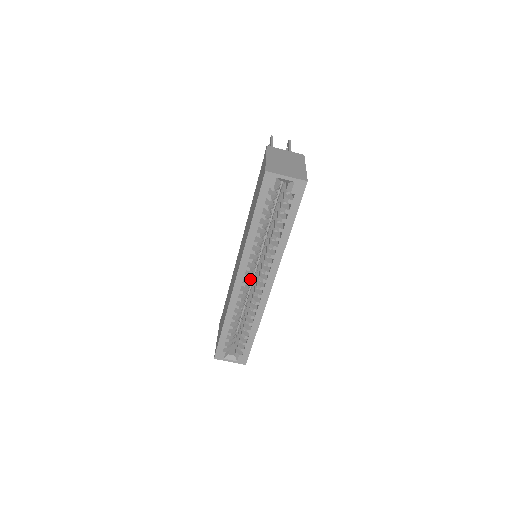
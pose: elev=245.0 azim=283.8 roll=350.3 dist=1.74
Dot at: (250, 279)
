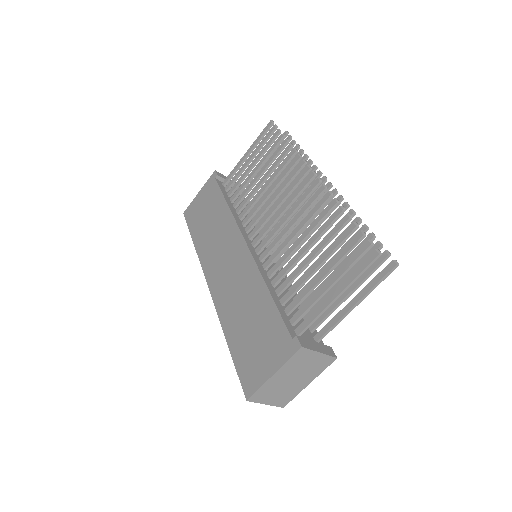
Dot at: occluded
